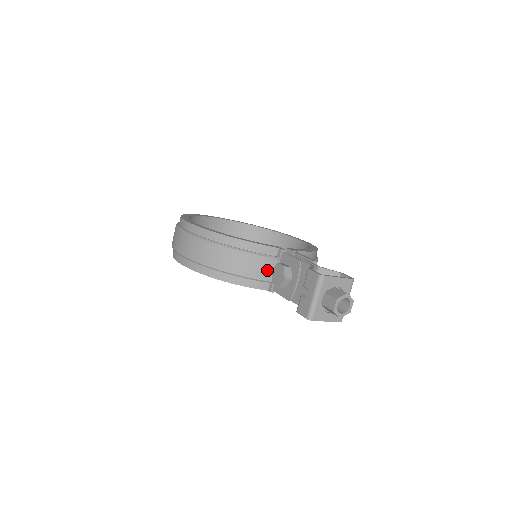
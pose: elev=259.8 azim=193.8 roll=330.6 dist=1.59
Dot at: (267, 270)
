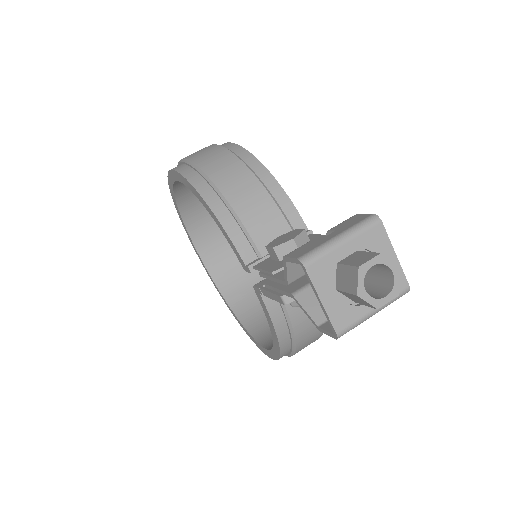
Dot at: (271, 235)
